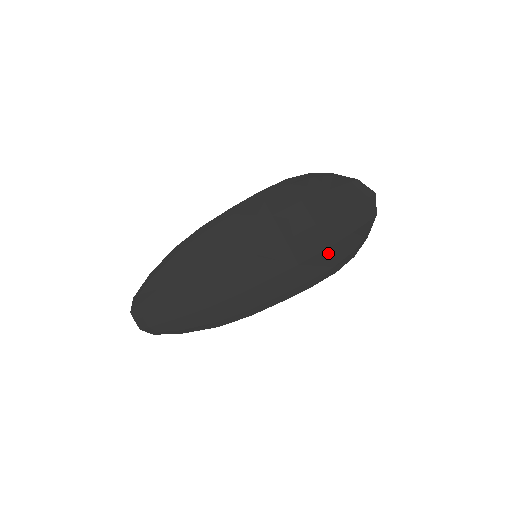
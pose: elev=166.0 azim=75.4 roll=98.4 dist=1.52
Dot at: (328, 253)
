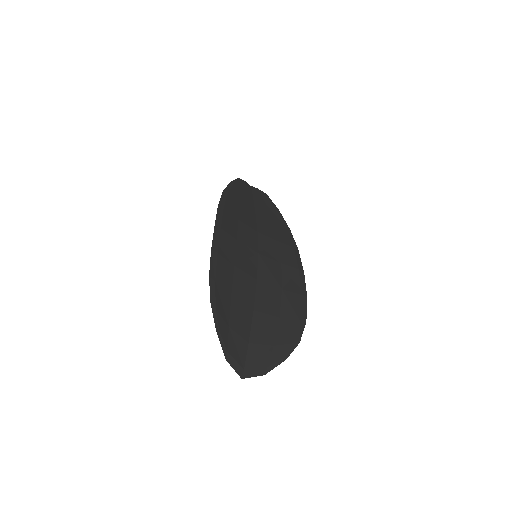
Dot at: (283, 319)
